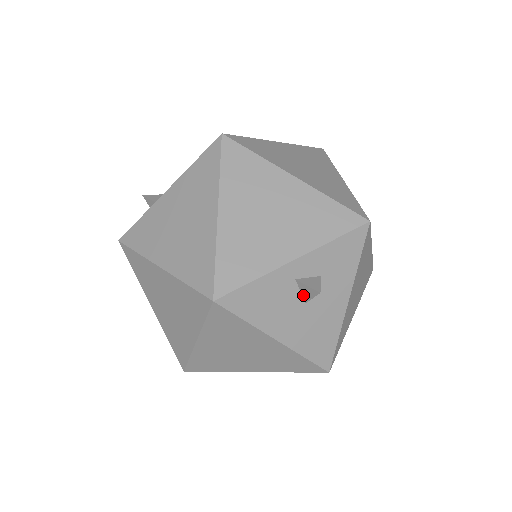
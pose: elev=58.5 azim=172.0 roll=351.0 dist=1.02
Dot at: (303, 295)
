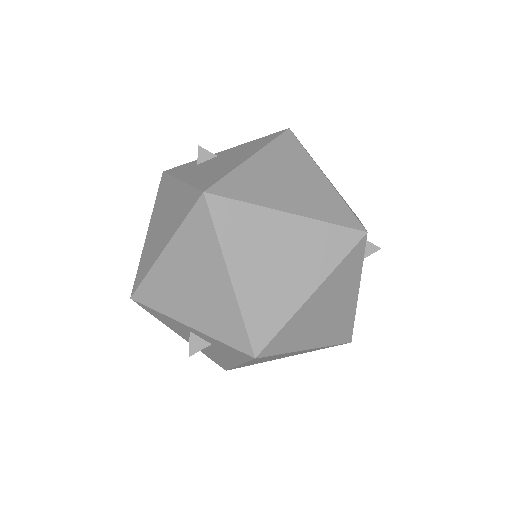
Dot at: occluded
